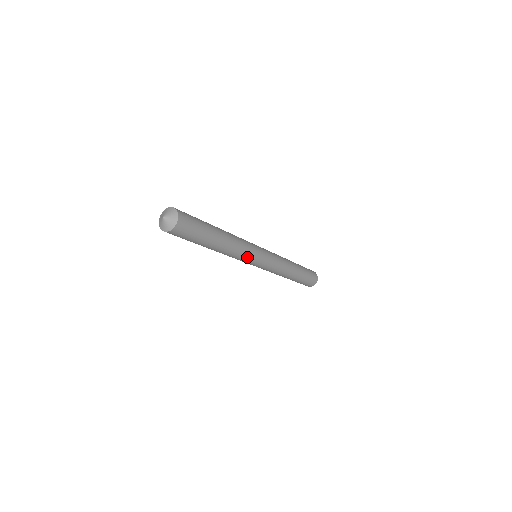
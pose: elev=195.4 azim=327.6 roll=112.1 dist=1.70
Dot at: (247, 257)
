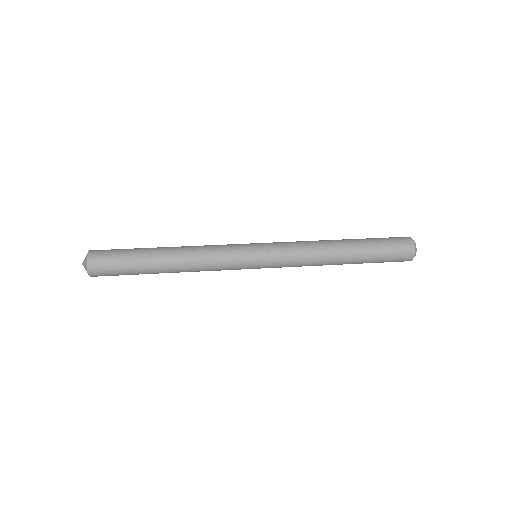
Dot at: (225, 269)
